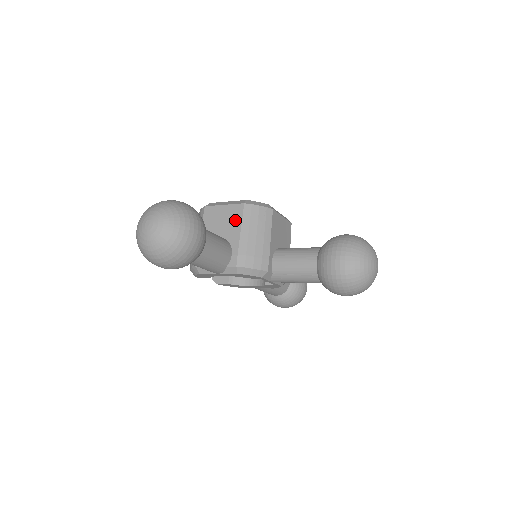
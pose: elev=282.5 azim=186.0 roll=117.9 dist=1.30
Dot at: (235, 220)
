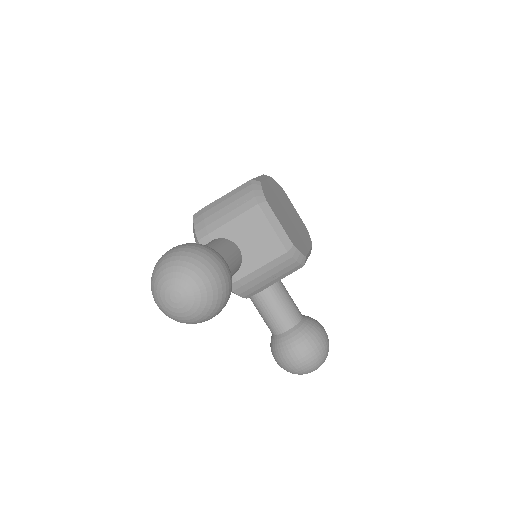
Dot at: (266, 254)
